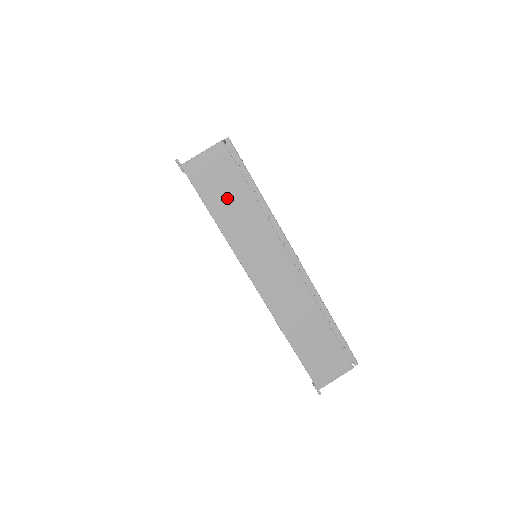
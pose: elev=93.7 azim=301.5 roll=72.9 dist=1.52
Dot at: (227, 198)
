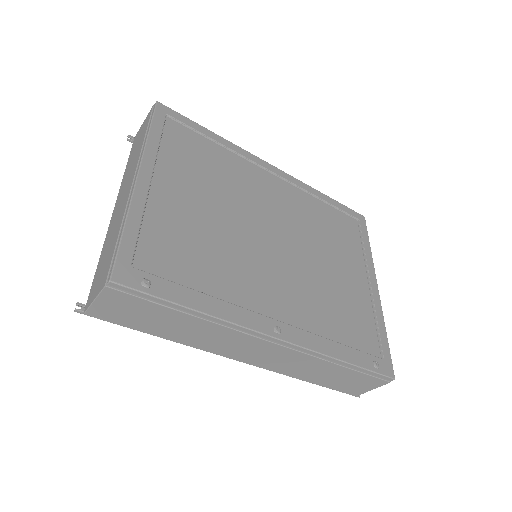
Dot at: (157, 322)
